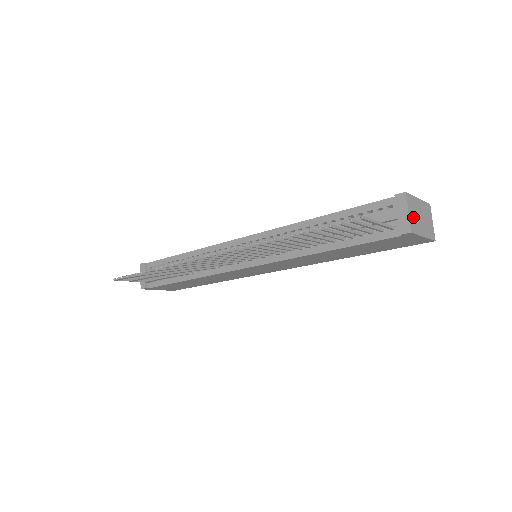
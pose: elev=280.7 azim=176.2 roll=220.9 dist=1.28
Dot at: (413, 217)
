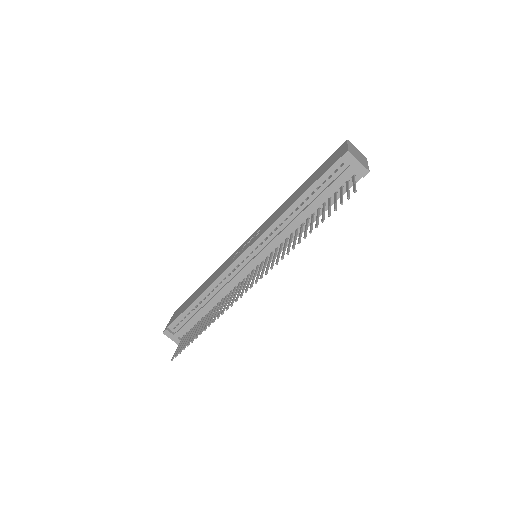
Dot at: (360, 161)
